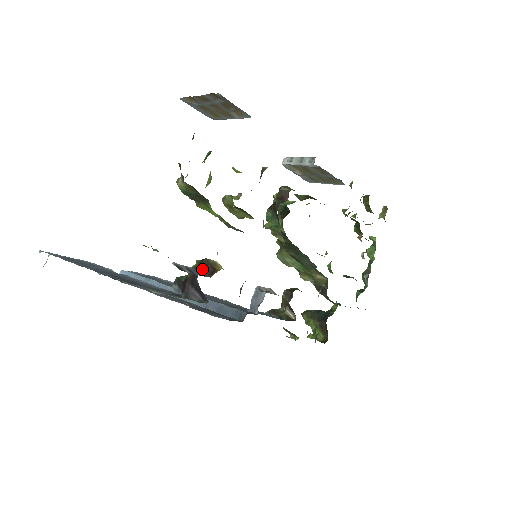
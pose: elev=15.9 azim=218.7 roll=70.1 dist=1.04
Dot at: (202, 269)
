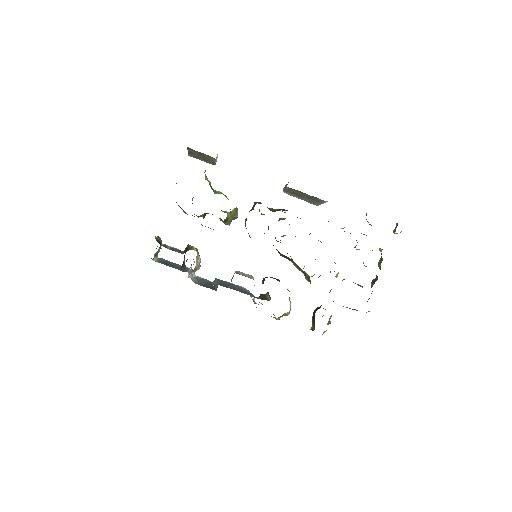
Dot at: (184, 251)
